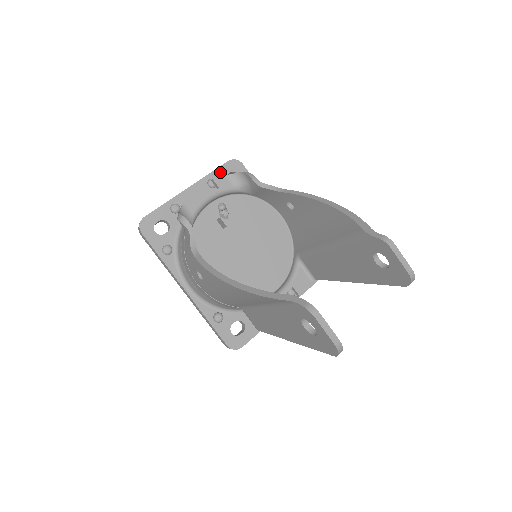
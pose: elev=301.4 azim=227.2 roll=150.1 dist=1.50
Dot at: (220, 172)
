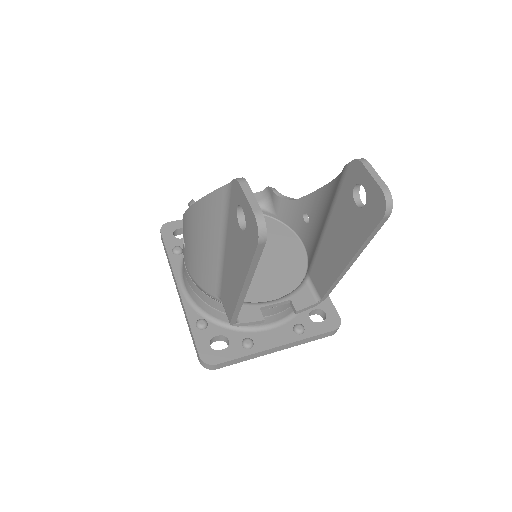
Dot at: occluded
